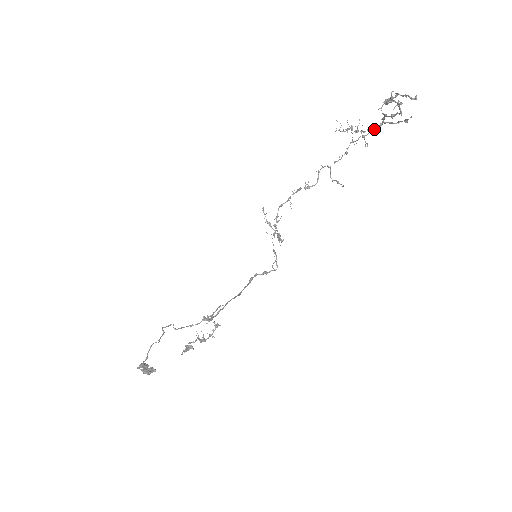
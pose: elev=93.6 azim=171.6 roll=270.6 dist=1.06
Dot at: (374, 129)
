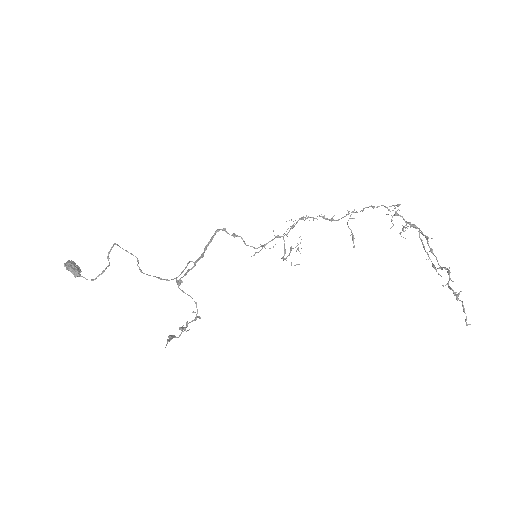
Dot at: (408, 222)
